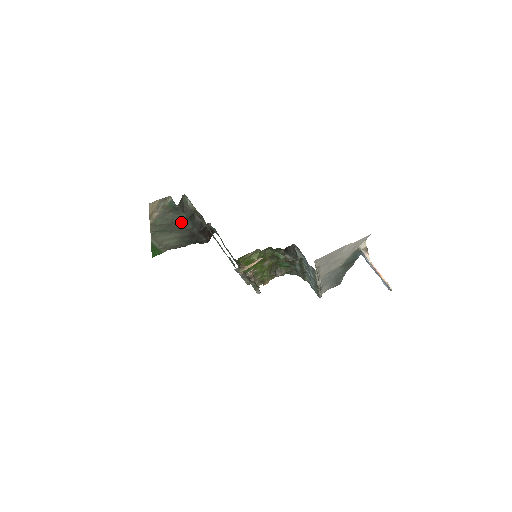
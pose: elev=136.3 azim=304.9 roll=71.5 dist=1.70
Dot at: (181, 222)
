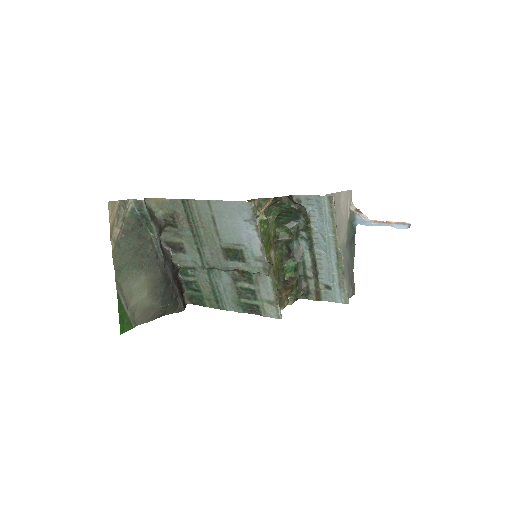
Dot at: (150, 247)
